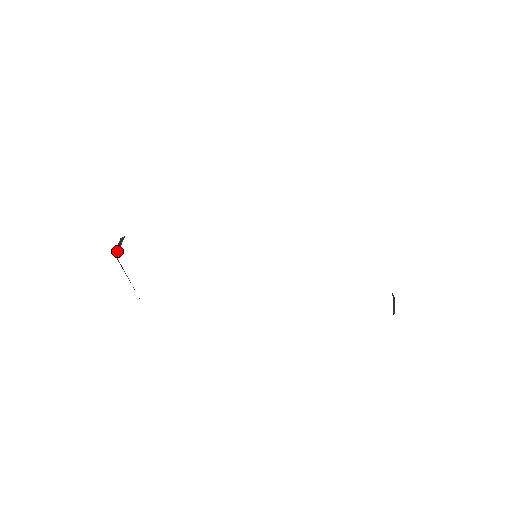
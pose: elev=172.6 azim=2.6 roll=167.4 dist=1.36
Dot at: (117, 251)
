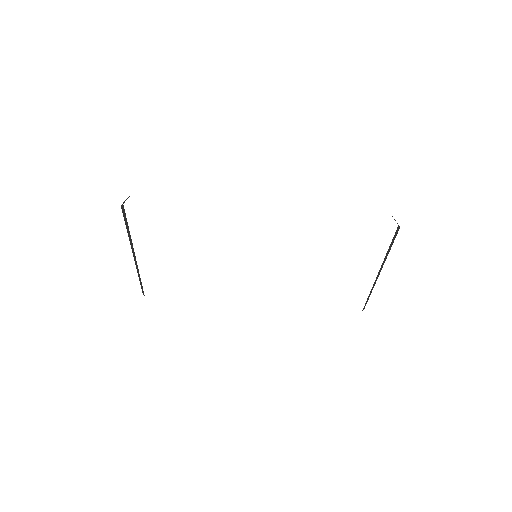
Dot at: (124, 202)
